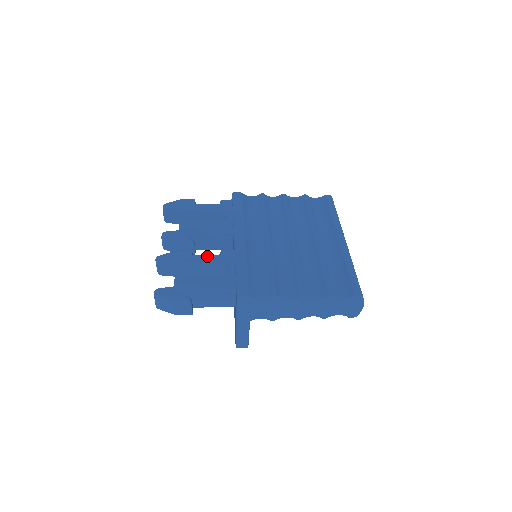
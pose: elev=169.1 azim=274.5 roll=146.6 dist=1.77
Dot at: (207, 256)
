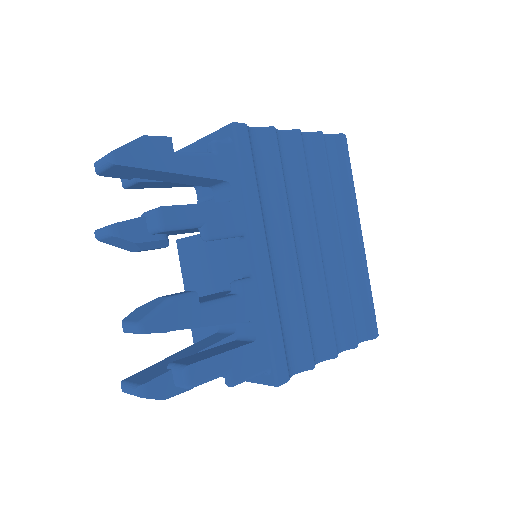
Dot at: (223, 305)
